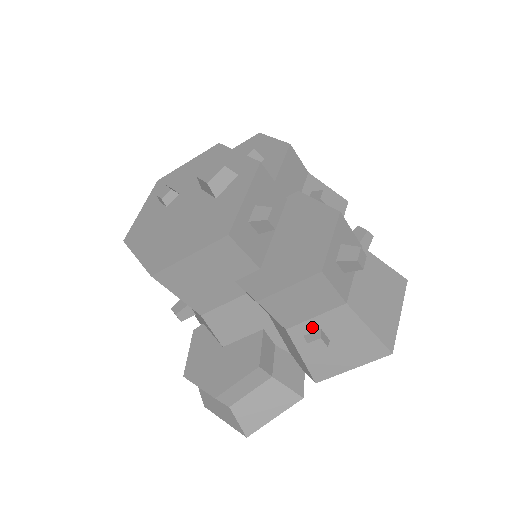
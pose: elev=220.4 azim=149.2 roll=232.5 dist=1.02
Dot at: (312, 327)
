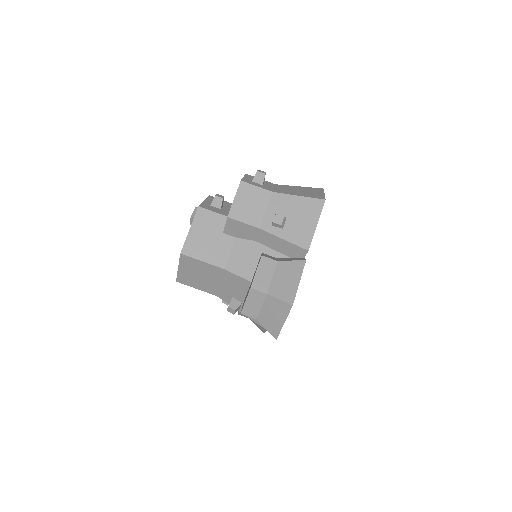
Dot at: (271, 217)
